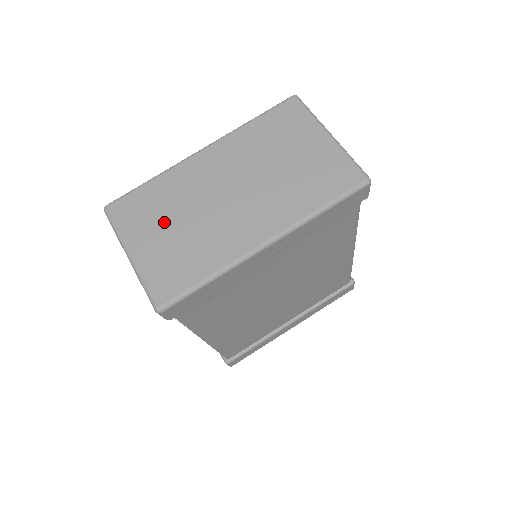
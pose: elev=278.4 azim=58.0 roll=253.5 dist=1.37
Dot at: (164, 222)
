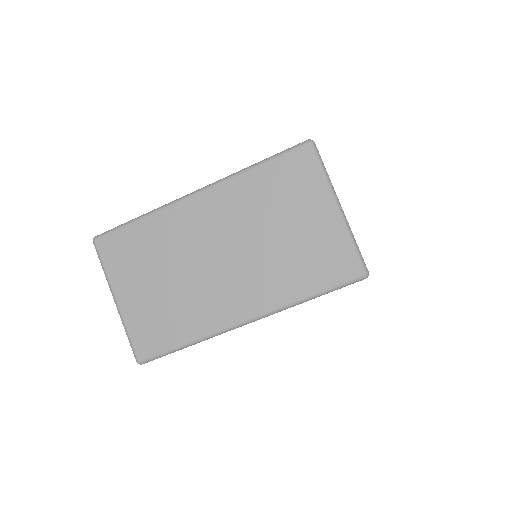
Dot at: (150, 272)
